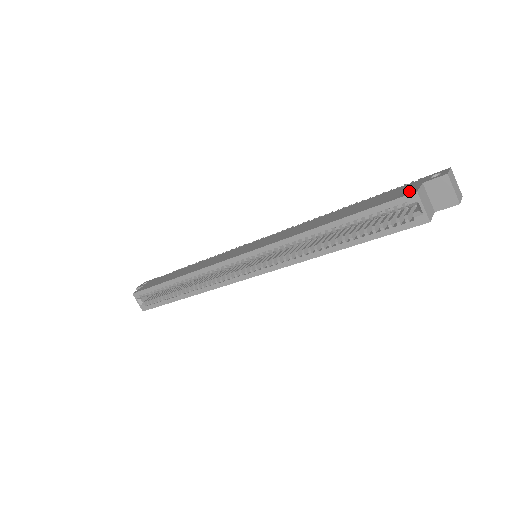
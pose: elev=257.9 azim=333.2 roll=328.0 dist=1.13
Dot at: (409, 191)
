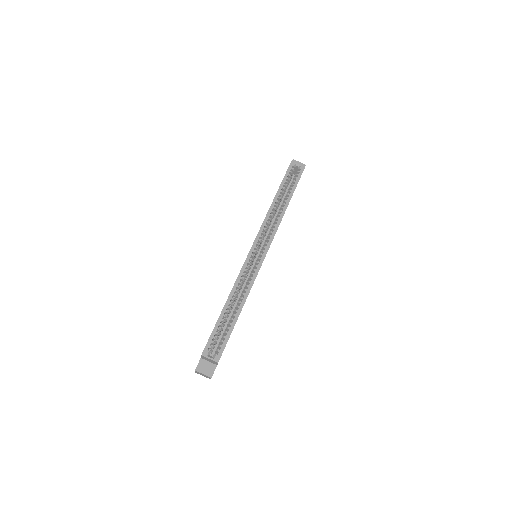
Dot at: occluded
